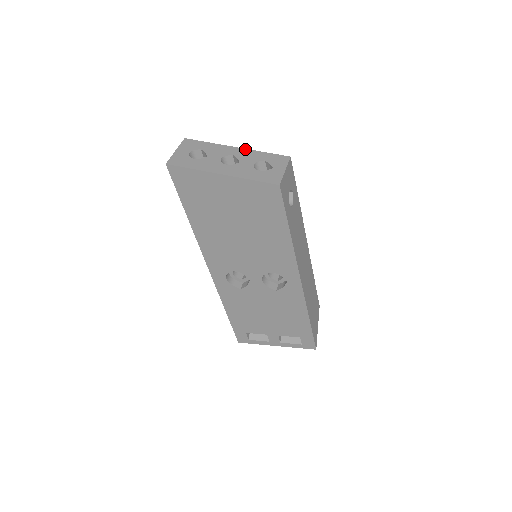
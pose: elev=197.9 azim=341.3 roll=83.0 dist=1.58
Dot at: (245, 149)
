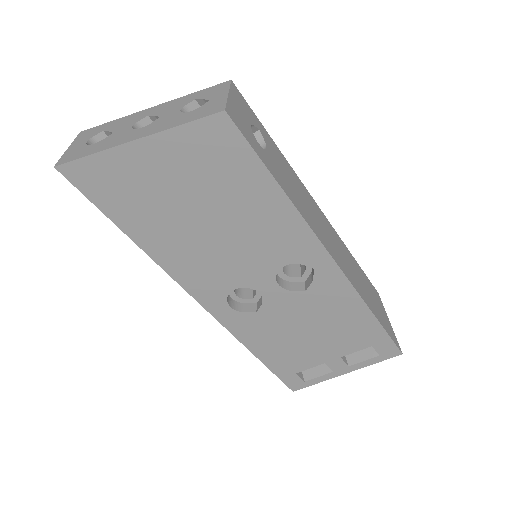
Dot at: (164, 103)
